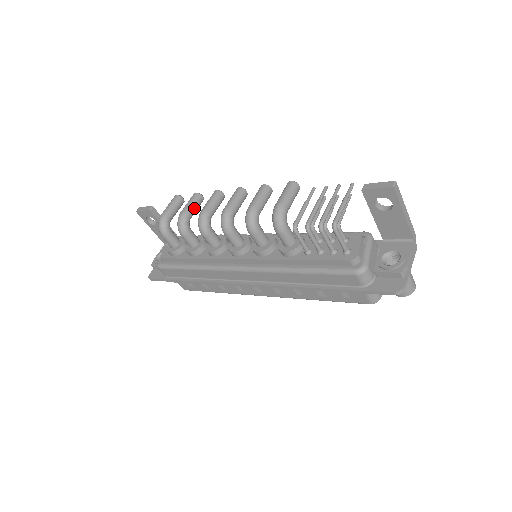
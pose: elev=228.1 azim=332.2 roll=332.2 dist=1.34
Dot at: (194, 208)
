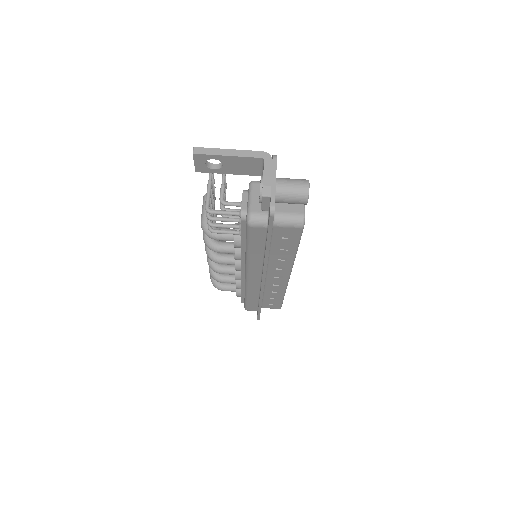
Dot at: occluded
